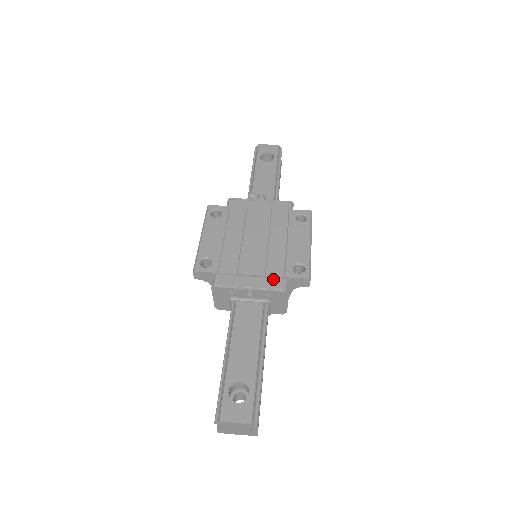
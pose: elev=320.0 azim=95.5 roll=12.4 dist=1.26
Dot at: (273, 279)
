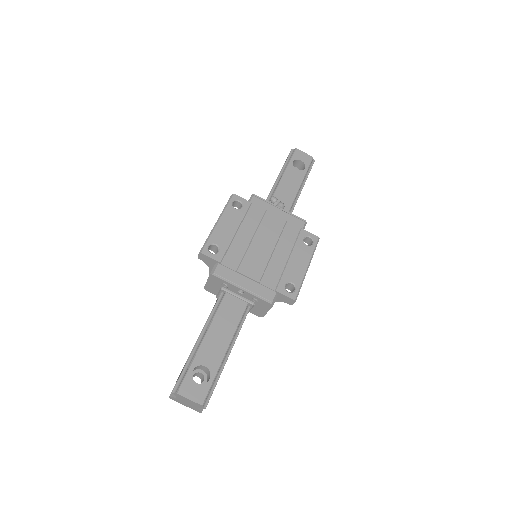
Dot at: (265, 288)
